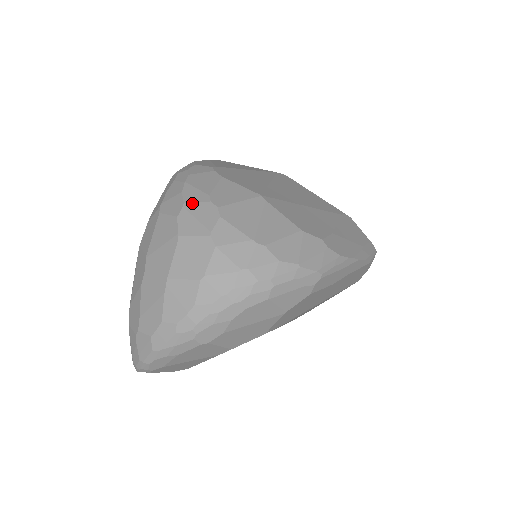
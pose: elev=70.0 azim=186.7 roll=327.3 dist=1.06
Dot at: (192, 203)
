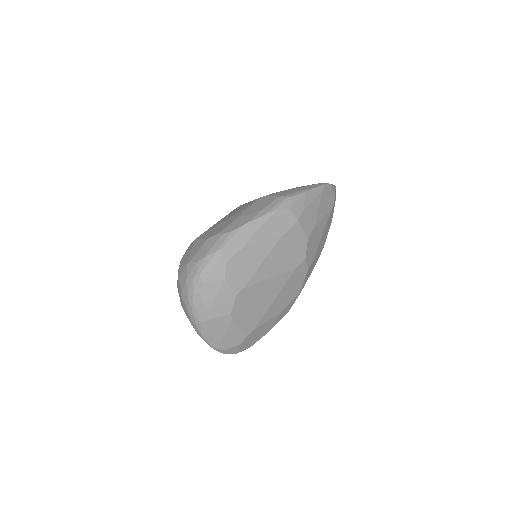
Dot at: occluded
